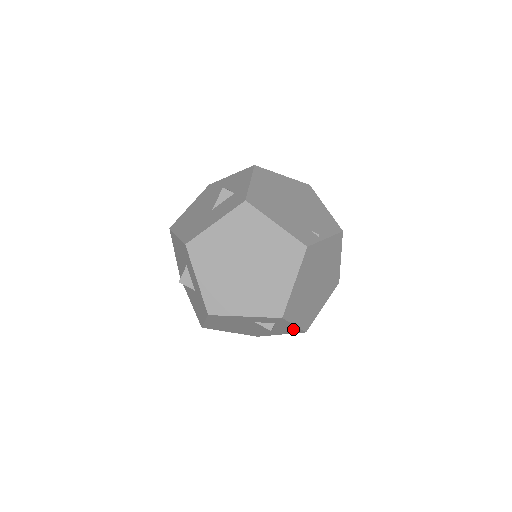
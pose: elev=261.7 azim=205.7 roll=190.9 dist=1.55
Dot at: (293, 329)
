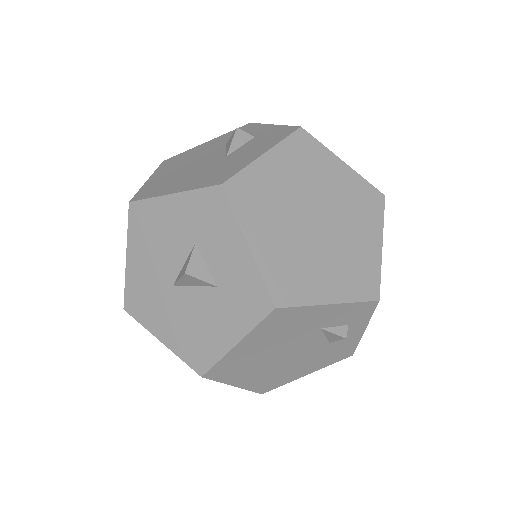
Dot at: (347, 347)
